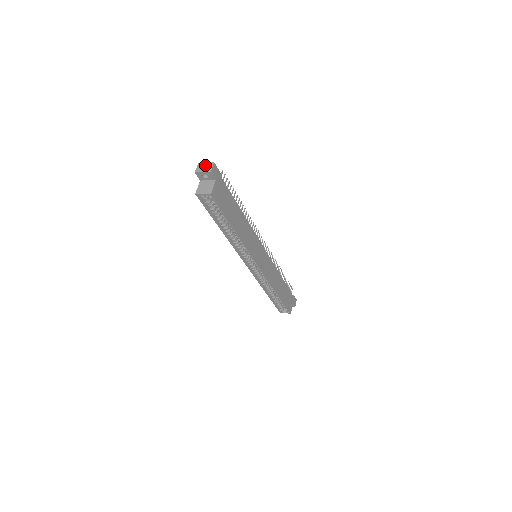
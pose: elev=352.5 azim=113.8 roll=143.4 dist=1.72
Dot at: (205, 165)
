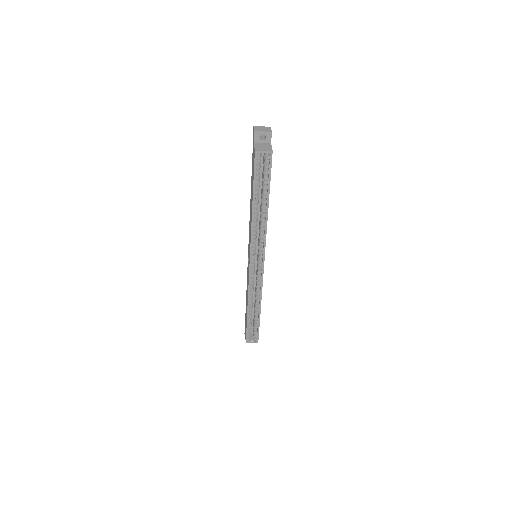
Dot at: (262, 128)
